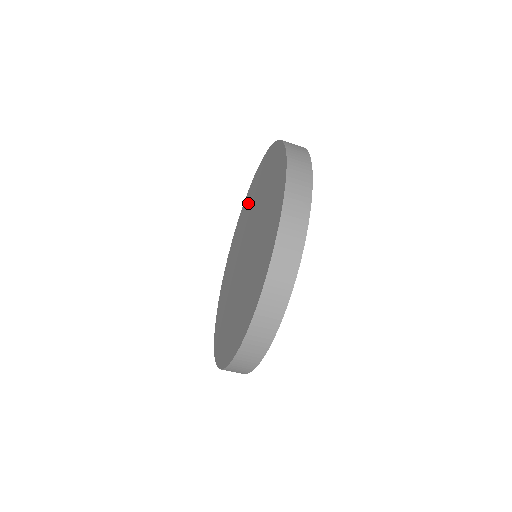
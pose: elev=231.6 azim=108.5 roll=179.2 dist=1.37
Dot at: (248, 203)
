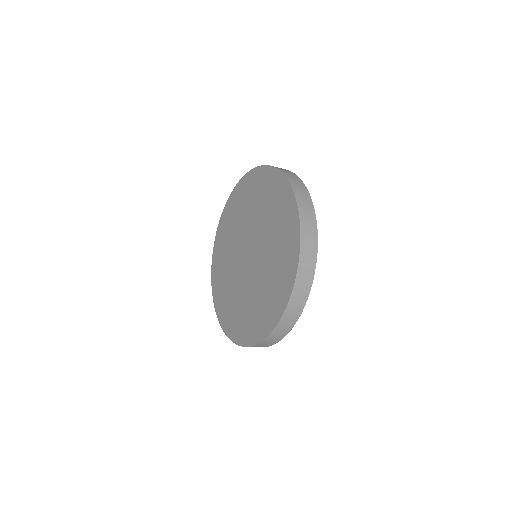
Dot at: (251, 192)
